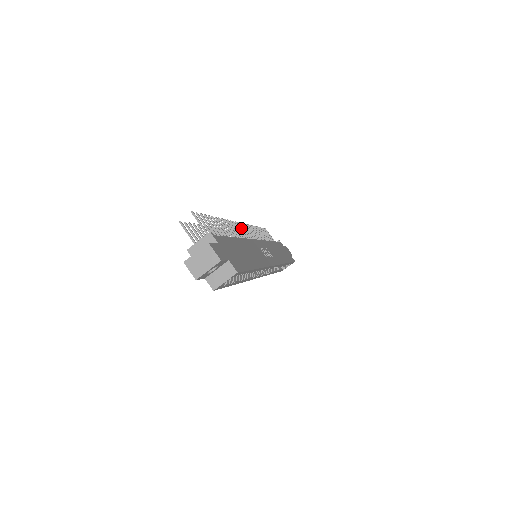
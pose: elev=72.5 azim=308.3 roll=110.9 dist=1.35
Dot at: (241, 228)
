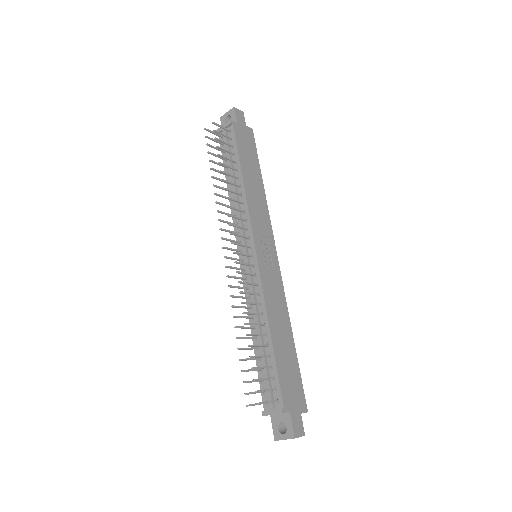
Dot at: occluded
